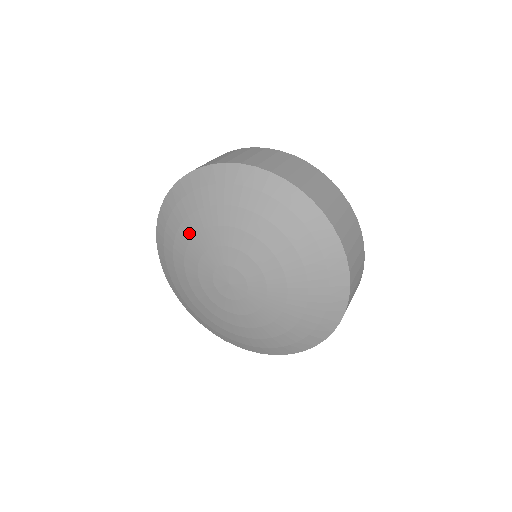
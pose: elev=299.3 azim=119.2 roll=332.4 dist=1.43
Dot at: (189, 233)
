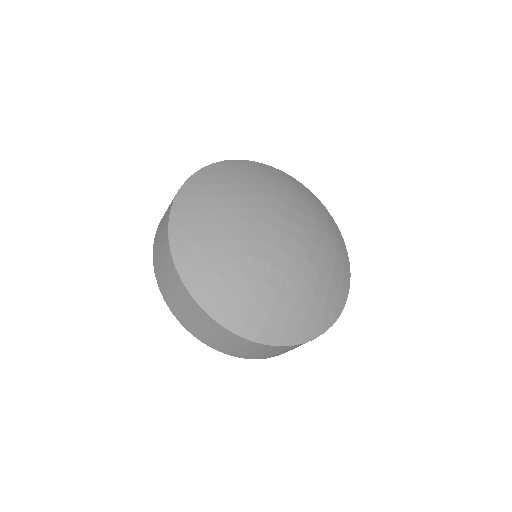
Dot at: occluded
